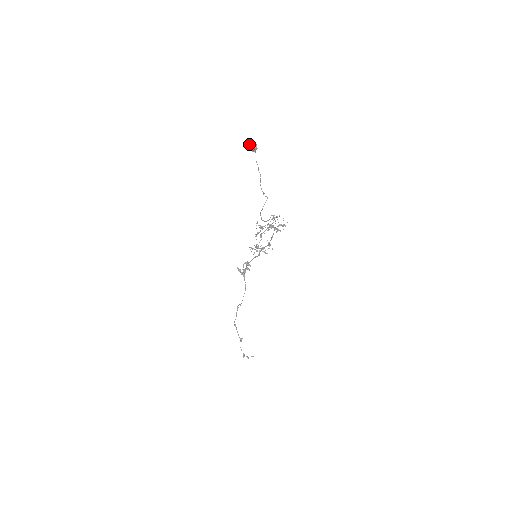
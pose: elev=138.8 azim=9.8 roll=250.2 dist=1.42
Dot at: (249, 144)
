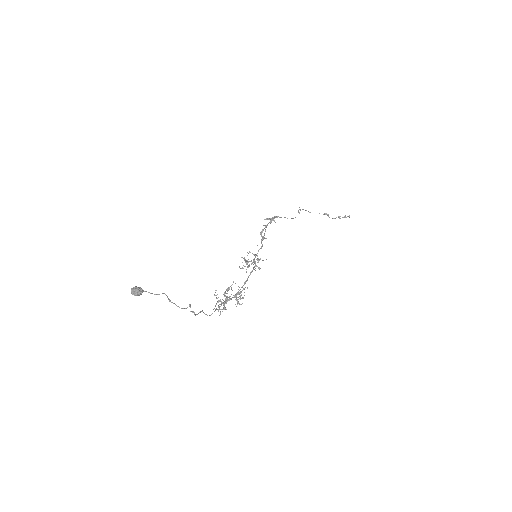
Dot at: (131, 290)
